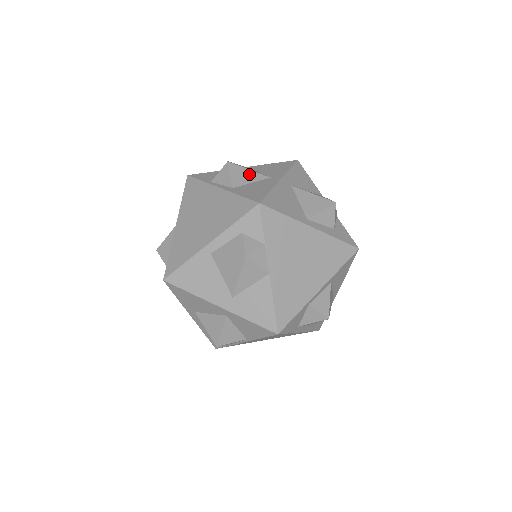
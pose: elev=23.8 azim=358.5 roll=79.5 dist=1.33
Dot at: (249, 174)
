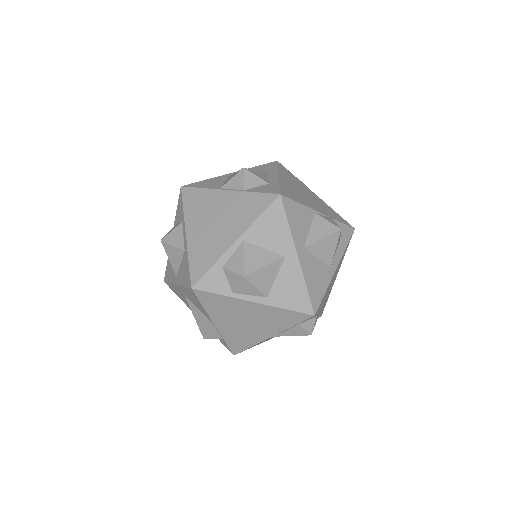
Dot at: (268, 271)
